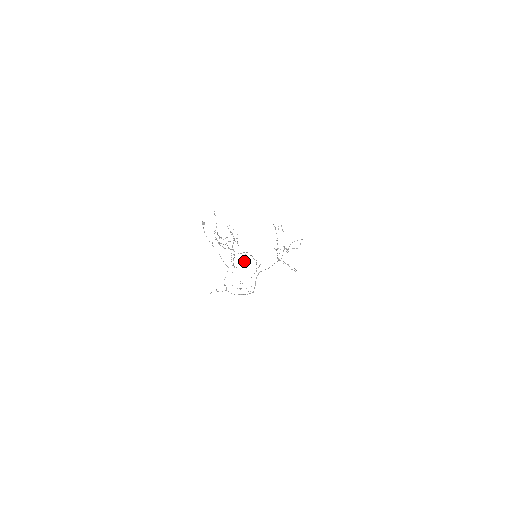
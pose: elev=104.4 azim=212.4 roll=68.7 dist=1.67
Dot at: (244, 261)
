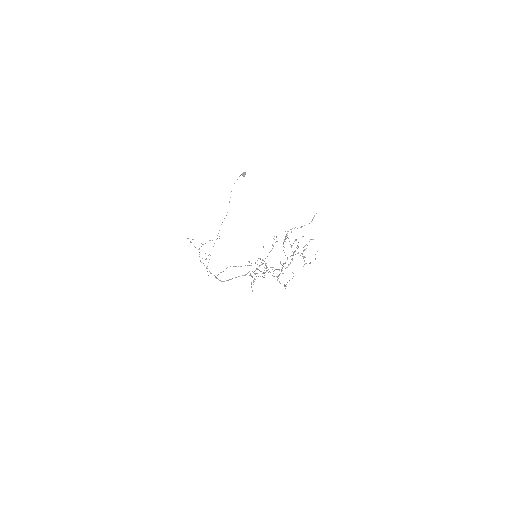
Dot at: occluded
